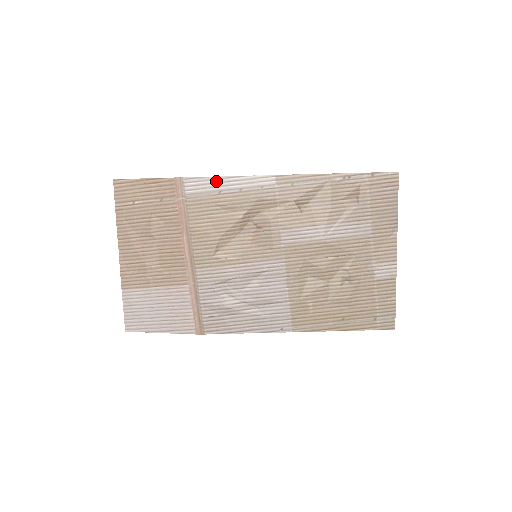
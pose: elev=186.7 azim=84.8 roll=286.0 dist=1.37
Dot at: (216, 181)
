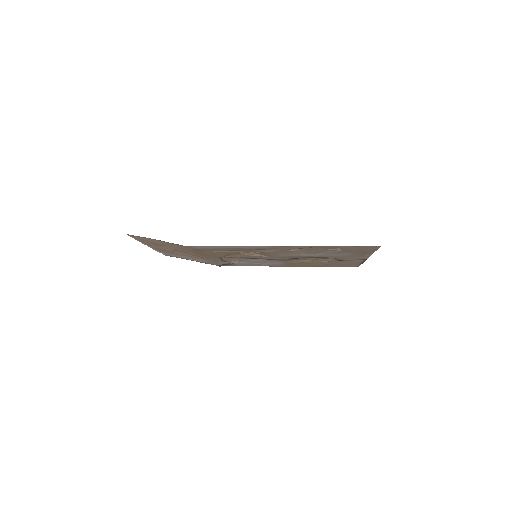
Dot at: (218, 246)
